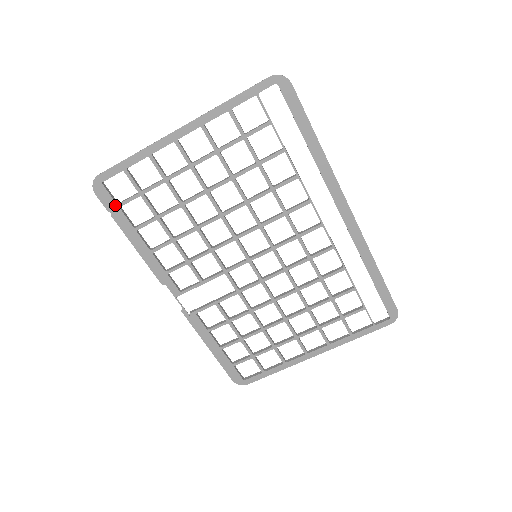
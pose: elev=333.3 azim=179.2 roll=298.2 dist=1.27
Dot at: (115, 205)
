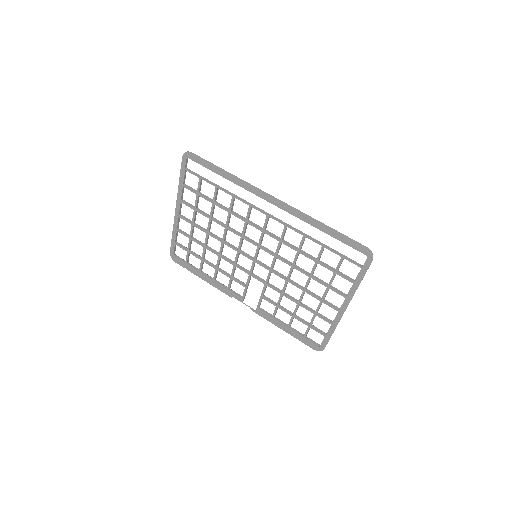
Dot at: (185, 263)
